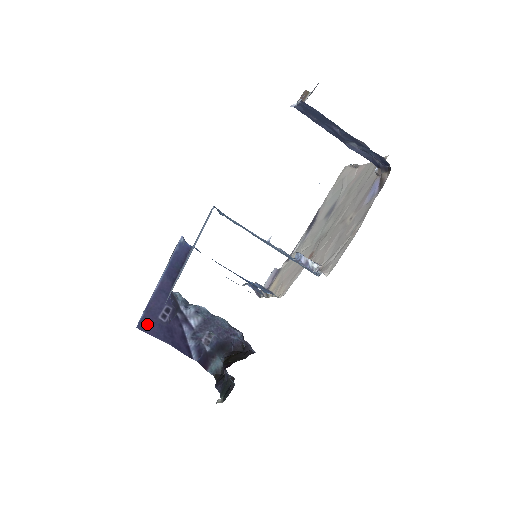
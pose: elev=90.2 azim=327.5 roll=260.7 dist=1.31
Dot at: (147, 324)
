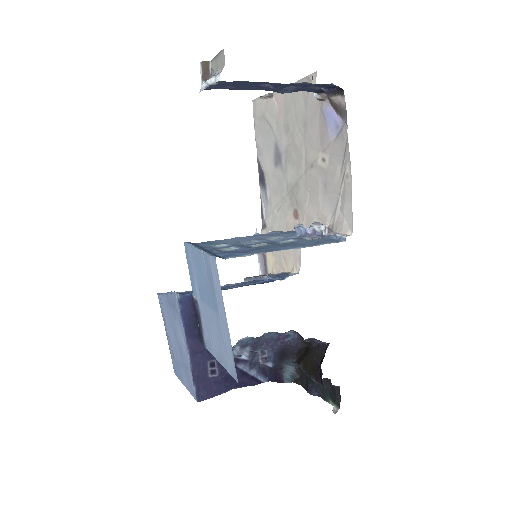
Dot at: (204, 391)
